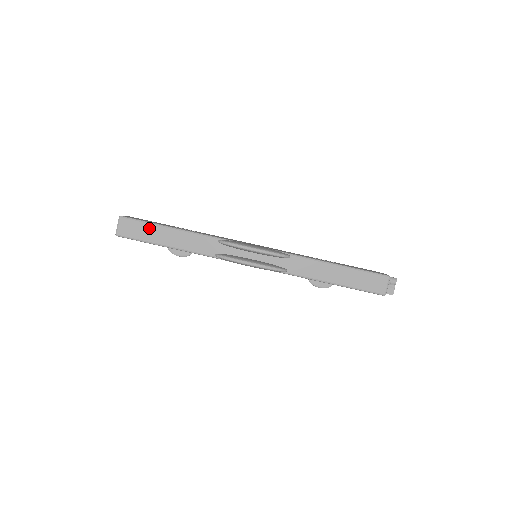
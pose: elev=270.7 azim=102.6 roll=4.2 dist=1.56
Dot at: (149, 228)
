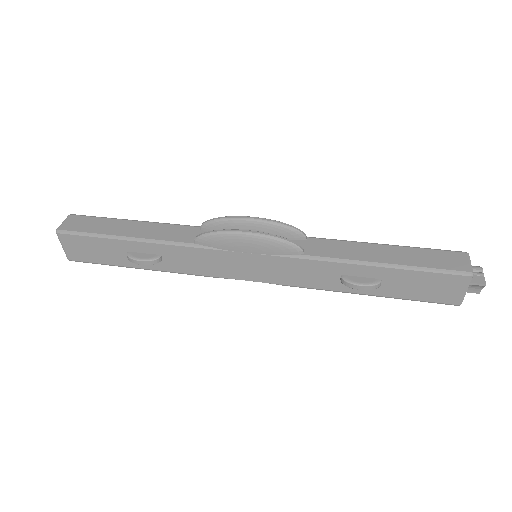
Dot at: (106, 222)
